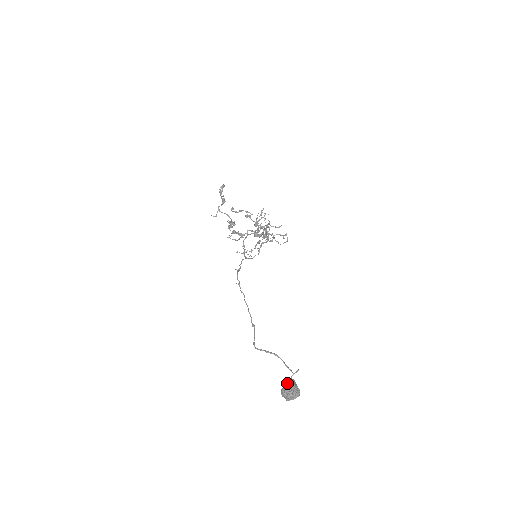
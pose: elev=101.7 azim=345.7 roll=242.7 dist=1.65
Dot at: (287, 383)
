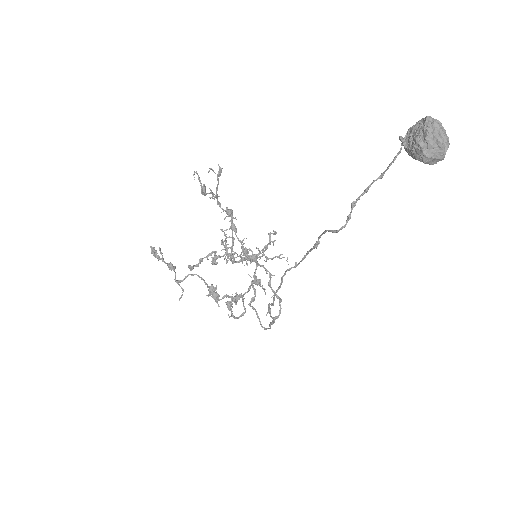
Dot at: (406, 141)
